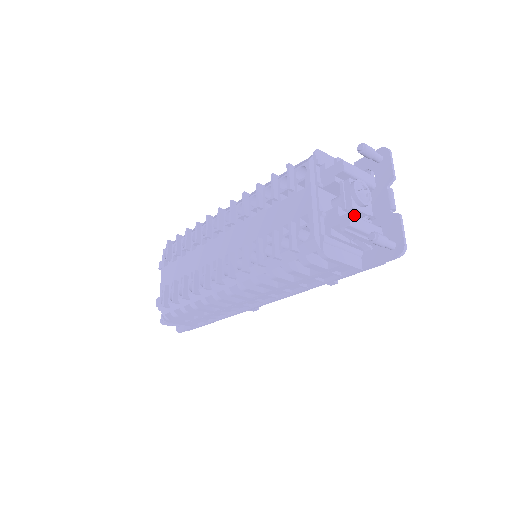
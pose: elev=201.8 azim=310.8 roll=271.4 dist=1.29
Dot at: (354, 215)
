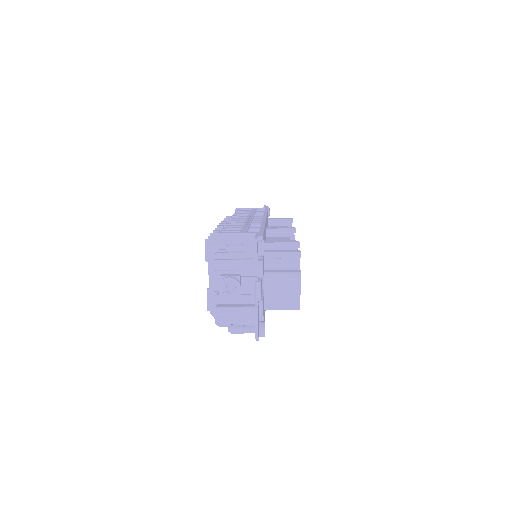
Dot at: occluded
